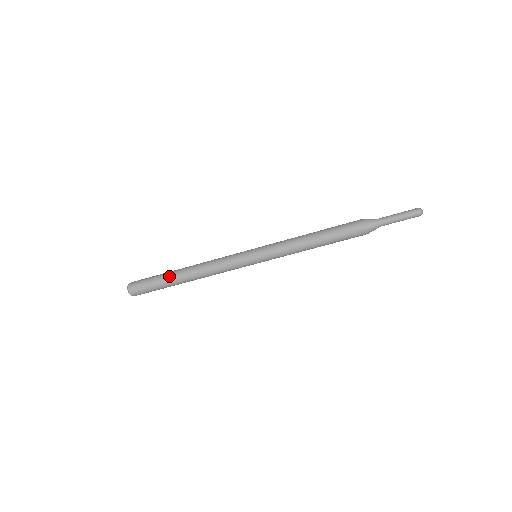
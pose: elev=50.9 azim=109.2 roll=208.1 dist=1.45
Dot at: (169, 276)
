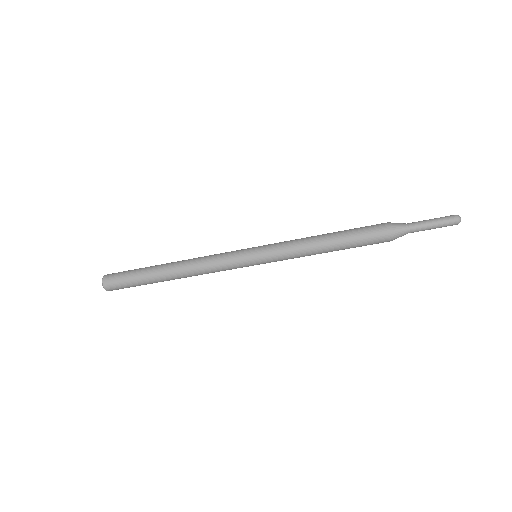
Dot at: (152, 277)
